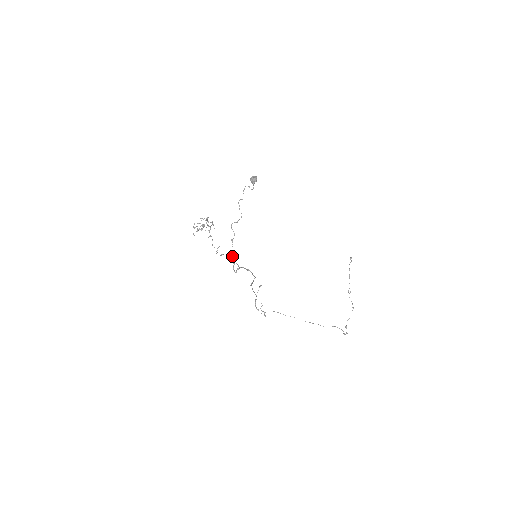
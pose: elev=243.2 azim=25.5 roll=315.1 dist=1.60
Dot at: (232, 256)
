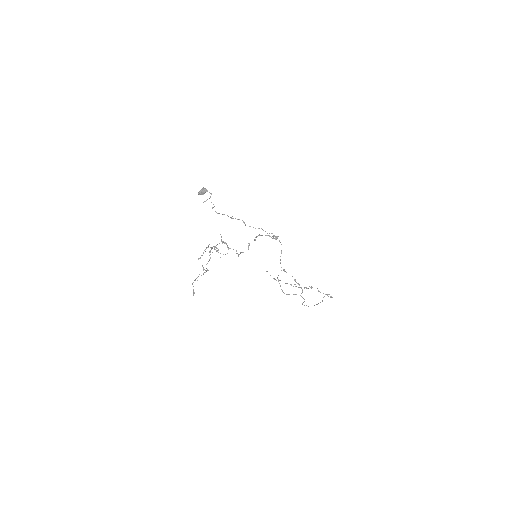
Dot at: (262, 229)
